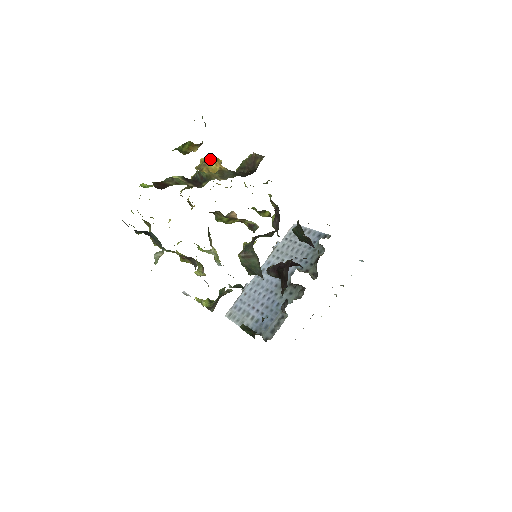
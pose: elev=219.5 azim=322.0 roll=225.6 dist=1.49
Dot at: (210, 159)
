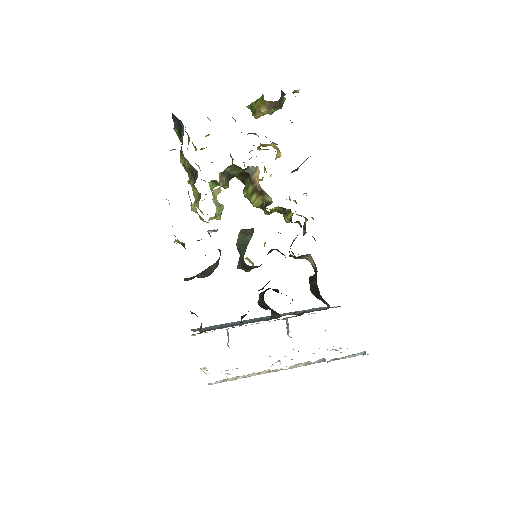
Dot at: (272, 143)
